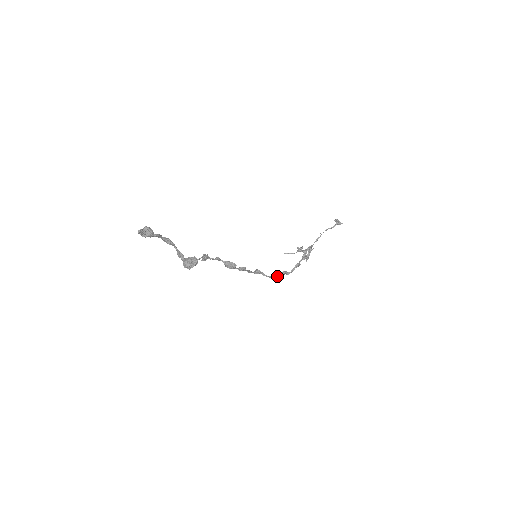
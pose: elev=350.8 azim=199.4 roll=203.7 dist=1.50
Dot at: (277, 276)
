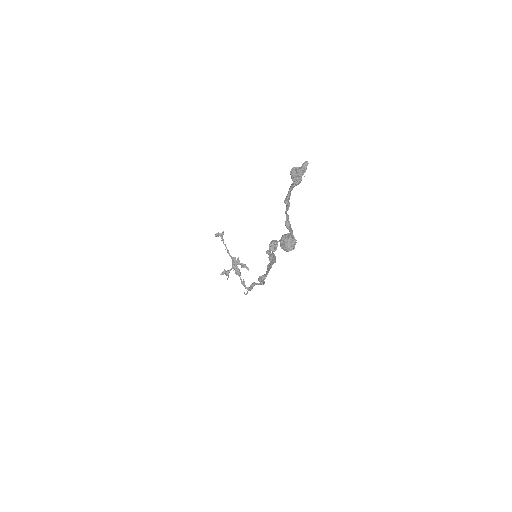
Dot at: occluded
